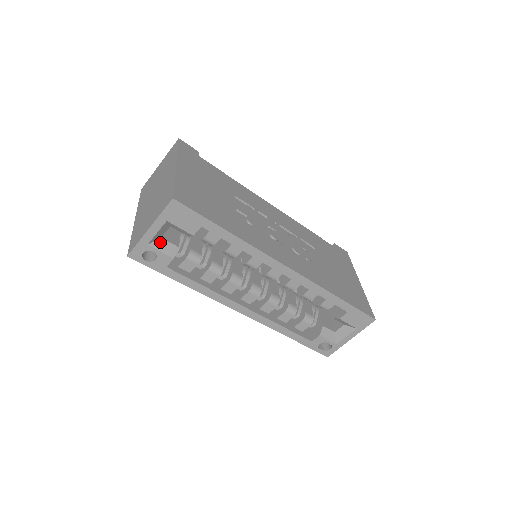
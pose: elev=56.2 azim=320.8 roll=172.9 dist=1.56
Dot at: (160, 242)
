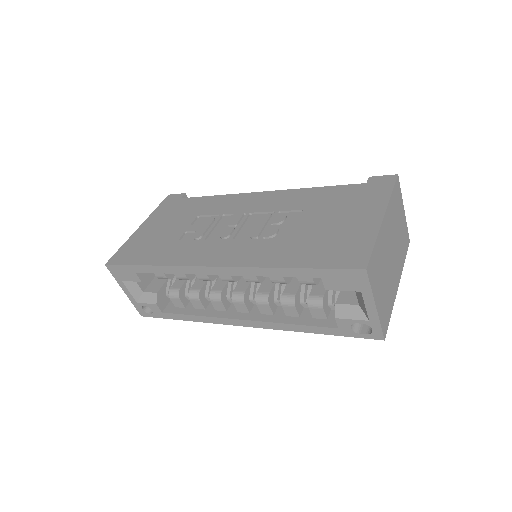
Dot at: (144, 296)
